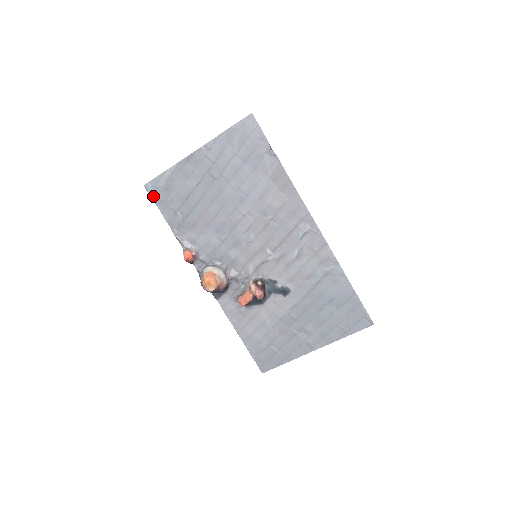
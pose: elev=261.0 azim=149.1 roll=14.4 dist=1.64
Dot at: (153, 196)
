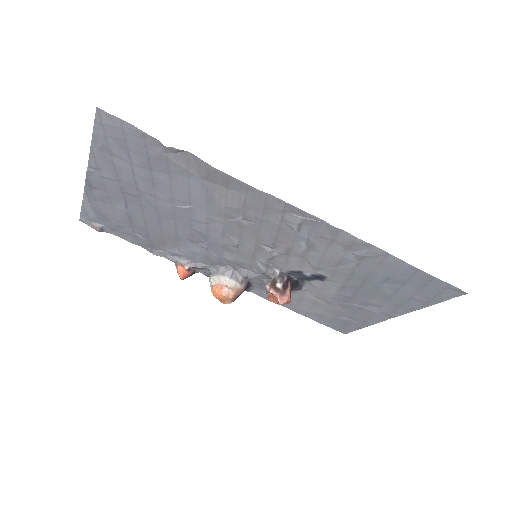
Dot at: (97, 229)
